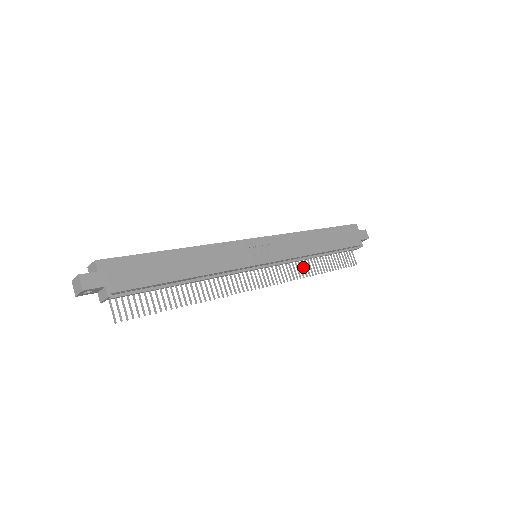
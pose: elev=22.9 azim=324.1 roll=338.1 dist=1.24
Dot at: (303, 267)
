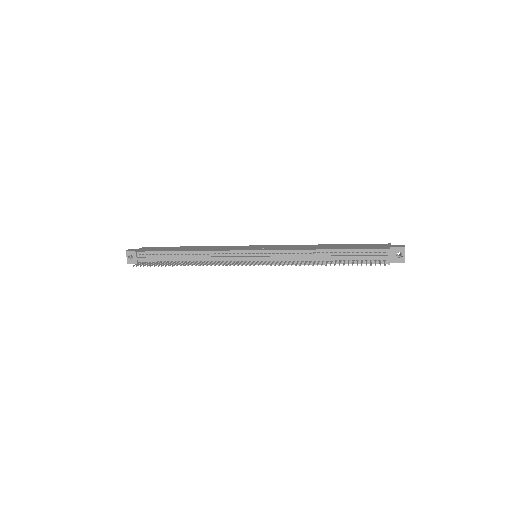
Dot at: (305, 263)
